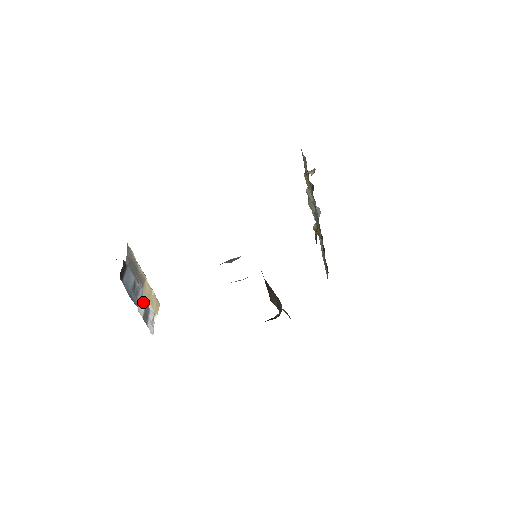
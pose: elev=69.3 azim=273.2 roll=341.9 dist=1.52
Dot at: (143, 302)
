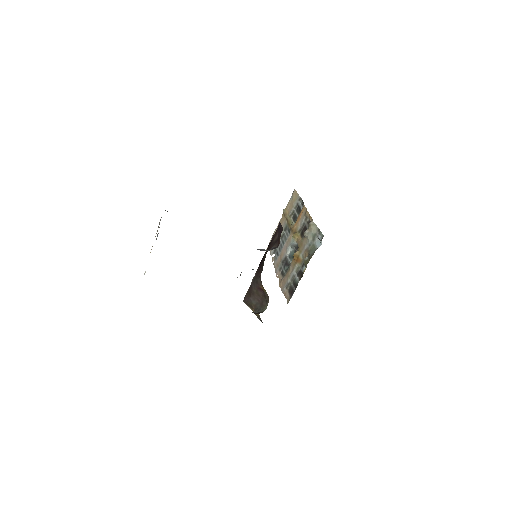
Dot at: occluded
